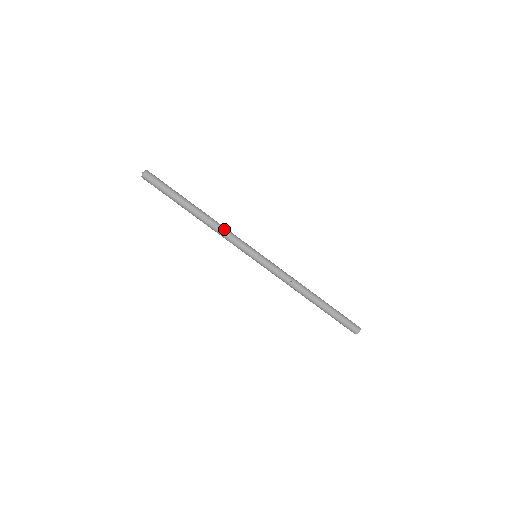
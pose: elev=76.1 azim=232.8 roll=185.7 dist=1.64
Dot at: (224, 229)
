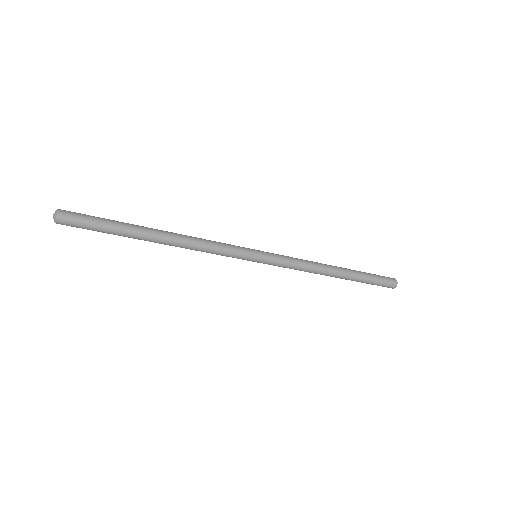
Dot at: (202, 251)
